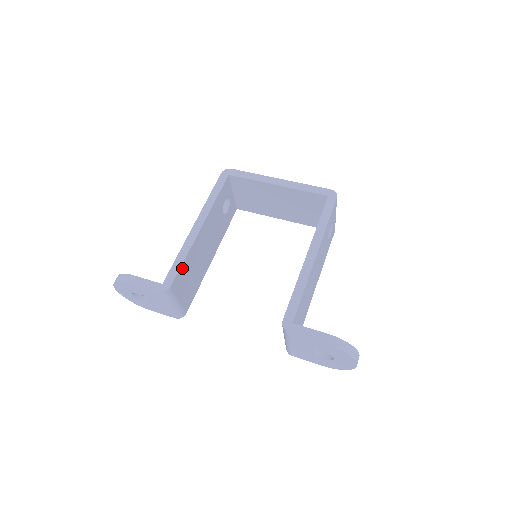
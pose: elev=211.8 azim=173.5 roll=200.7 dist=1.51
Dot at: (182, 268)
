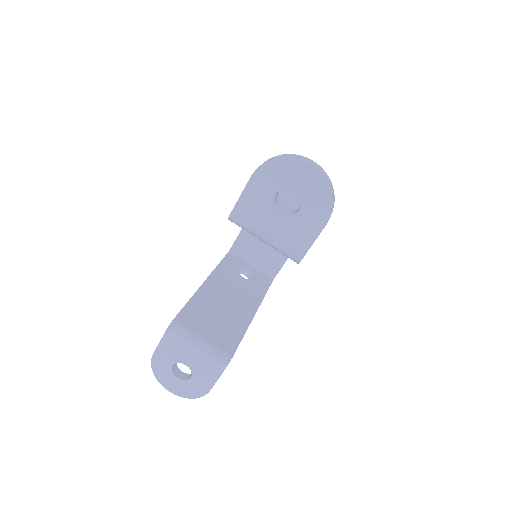
Dot at: (189, 308)
